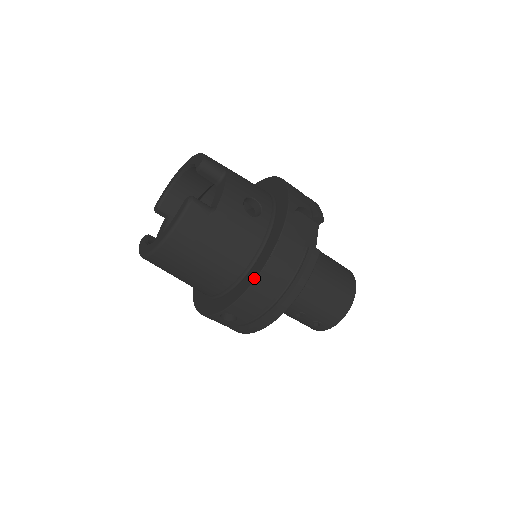
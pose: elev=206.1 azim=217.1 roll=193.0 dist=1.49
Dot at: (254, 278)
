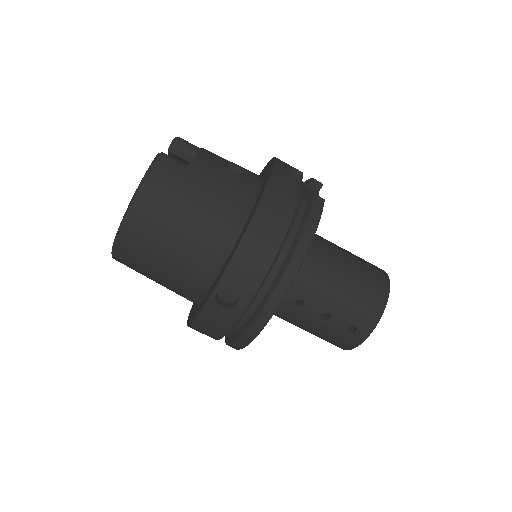
Dot at: (247, 225)
